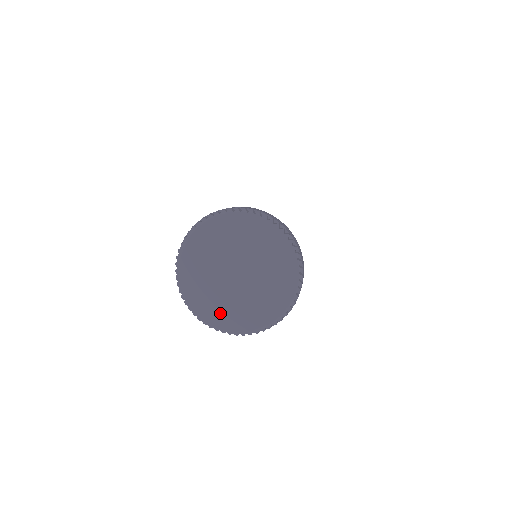
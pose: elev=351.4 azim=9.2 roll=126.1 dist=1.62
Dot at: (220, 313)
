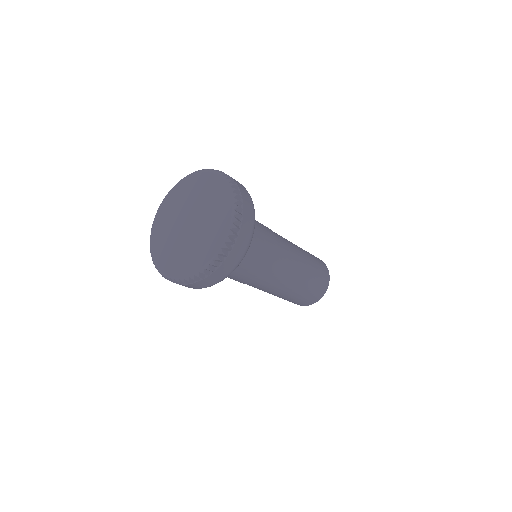
Dot at: (206, 248)
